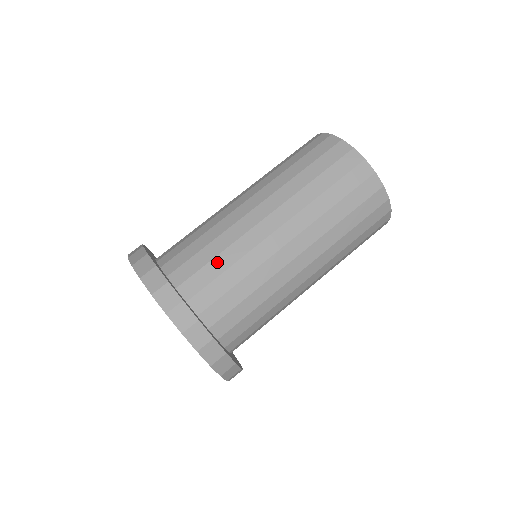
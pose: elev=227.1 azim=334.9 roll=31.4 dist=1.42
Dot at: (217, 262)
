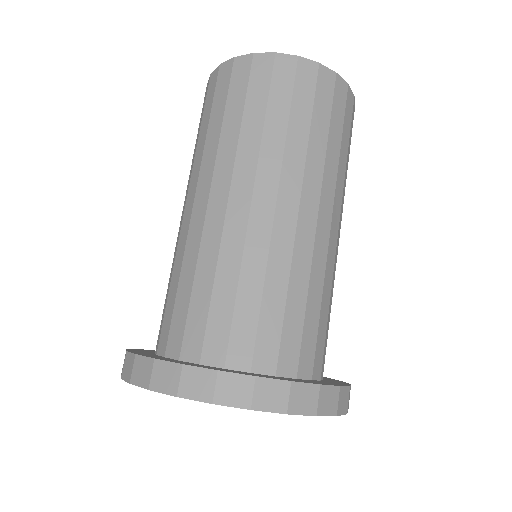
Dot at: (323, 314)
